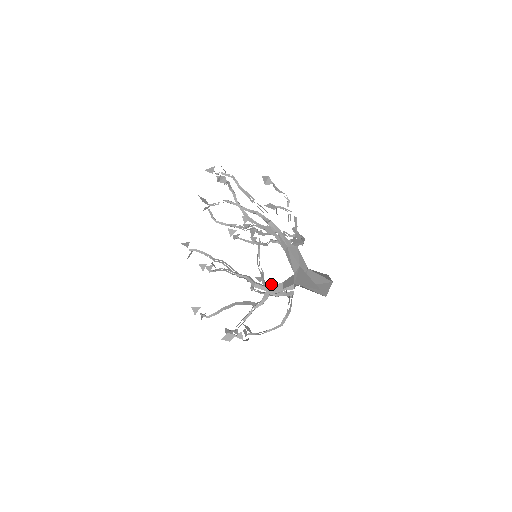
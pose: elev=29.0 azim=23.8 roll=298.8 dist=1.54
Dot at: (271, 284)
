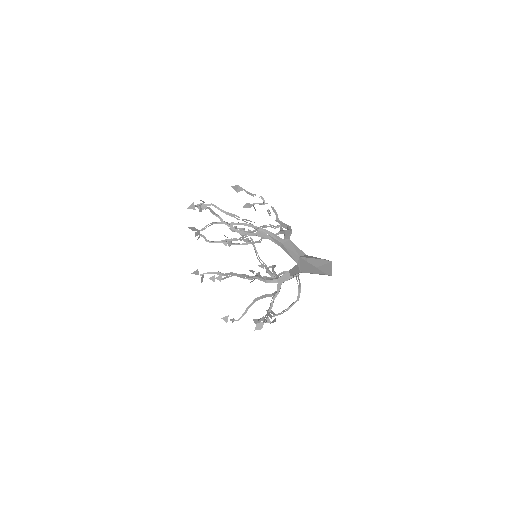
Dot at: occluded
